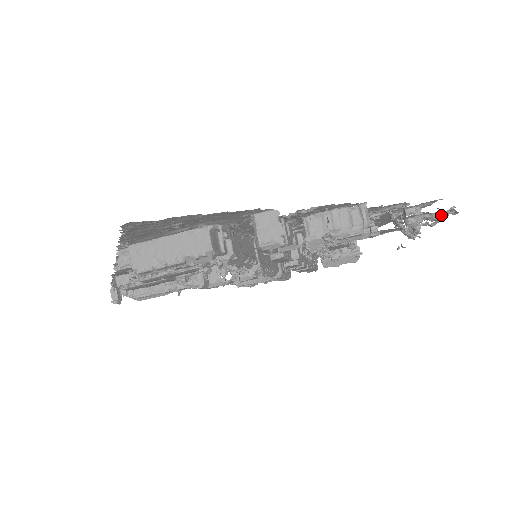
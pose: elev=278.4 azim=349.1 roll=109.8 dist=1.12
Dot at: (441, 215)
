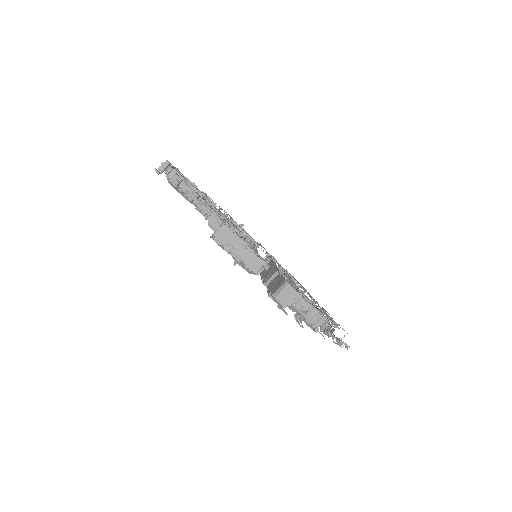
Dot at: occluded
